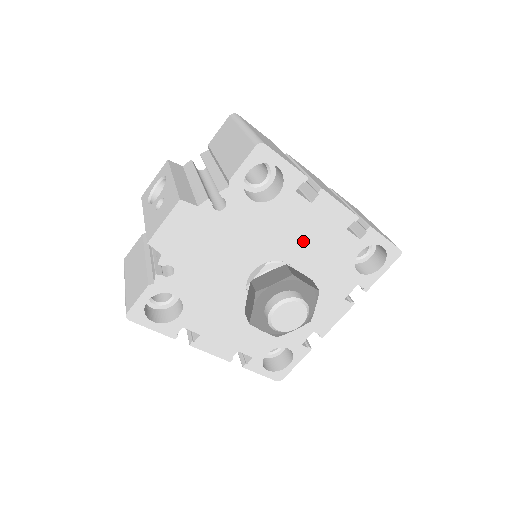
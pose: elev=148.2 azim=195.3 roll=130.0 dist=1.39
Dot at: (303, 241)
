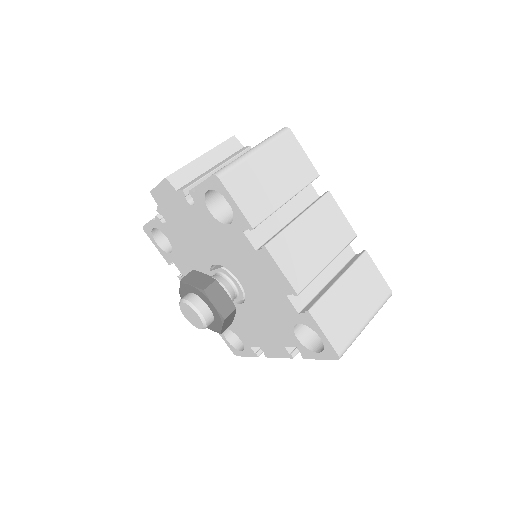
Dot at: (250, 274)
